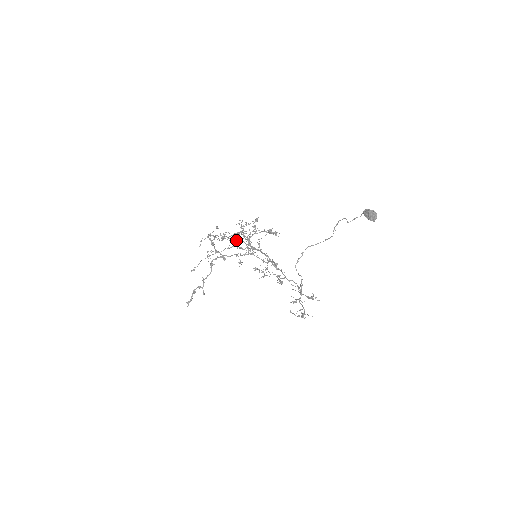
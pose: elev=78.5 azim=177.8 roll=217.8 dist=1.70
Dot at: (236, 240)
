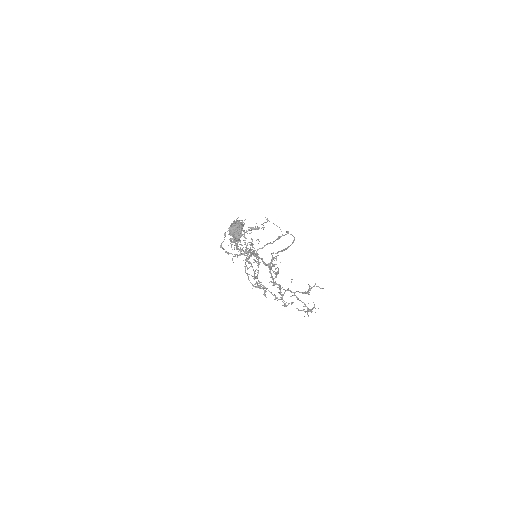
Dot at: occluded
